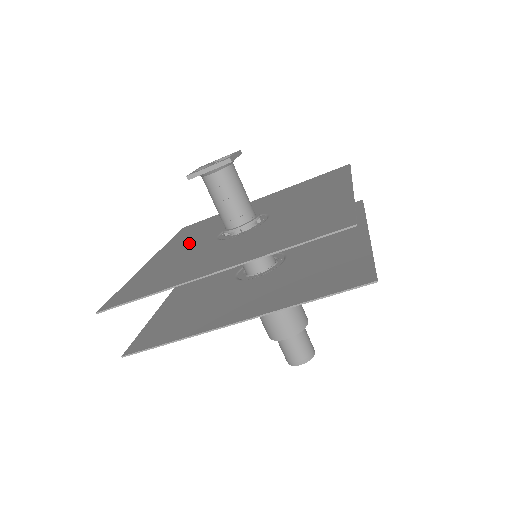
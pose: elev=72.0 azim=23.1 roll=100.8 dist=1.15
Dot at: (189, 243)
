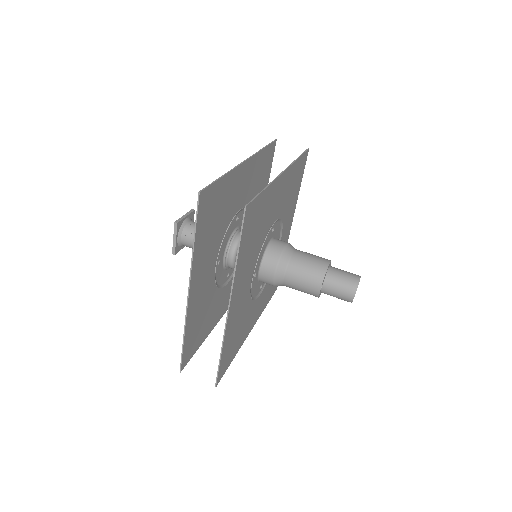
Dot at: (227, 286)
